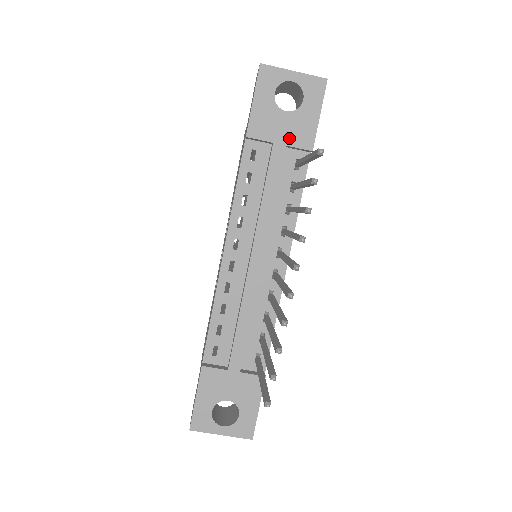
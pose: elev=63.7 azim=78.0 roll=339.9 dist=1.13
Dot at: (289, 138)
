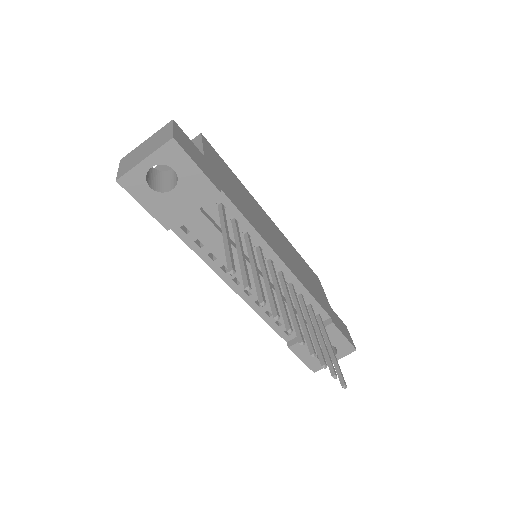
Dot at: (195, 203)
